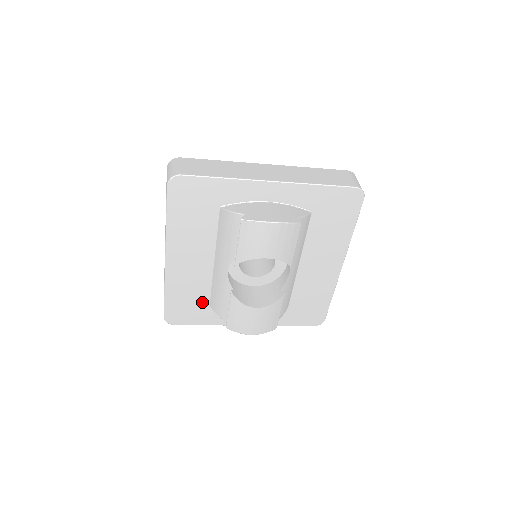
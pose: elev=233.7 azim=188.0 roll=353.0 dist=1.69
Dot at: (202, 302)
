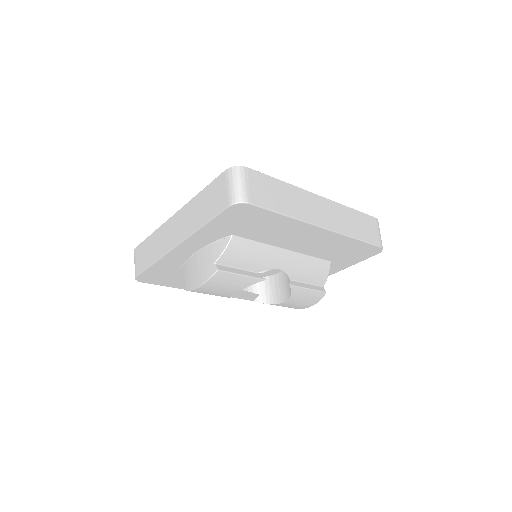
Dot at: occluded
